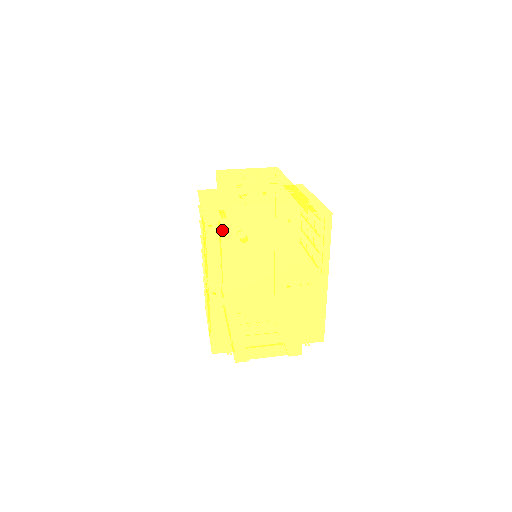
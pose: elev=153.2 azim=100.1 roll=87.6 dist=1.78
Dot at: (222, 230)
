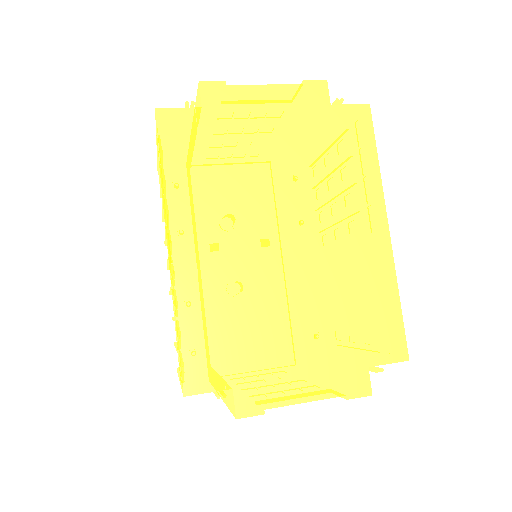
Dot at: (188, 125)
